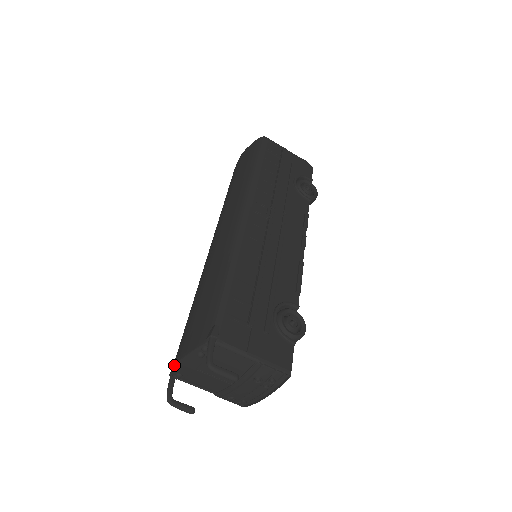
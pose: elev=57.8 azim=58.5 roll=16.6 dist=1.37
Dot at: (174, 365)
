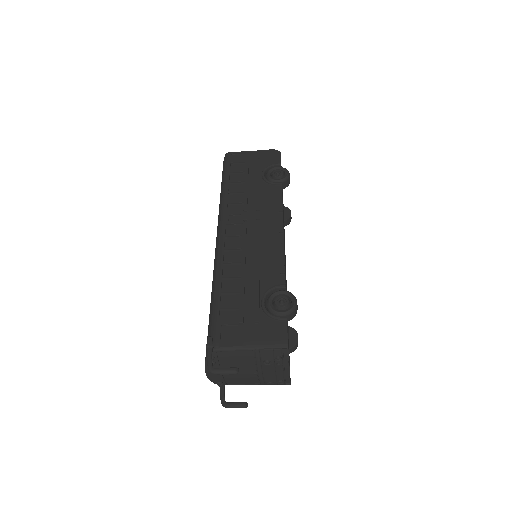
Dot at: (208, 378)
